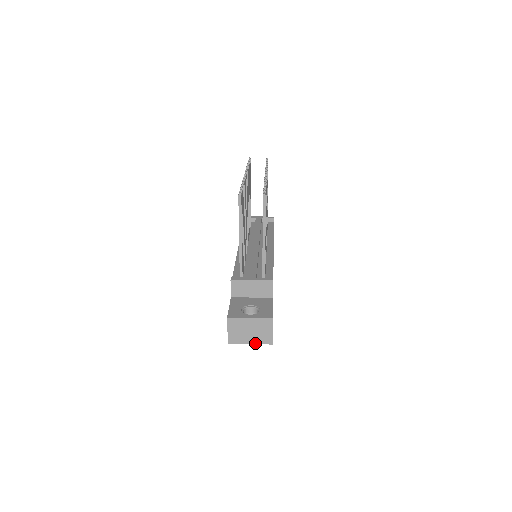
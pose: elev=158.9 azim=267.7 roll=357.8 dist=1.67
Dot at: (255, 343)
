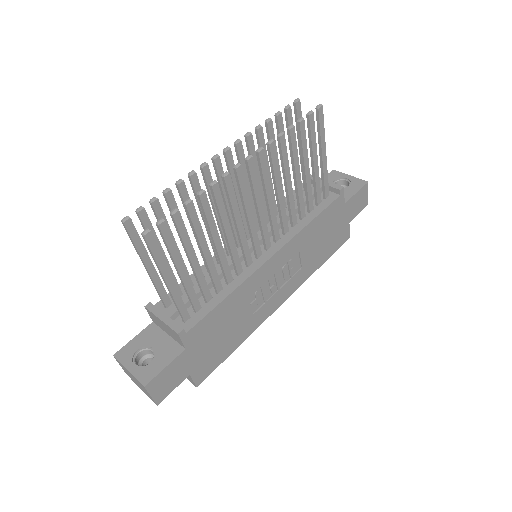
Dot at: (144, 392)
